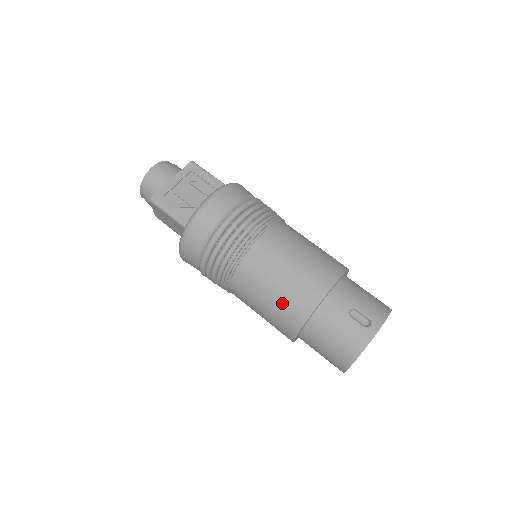
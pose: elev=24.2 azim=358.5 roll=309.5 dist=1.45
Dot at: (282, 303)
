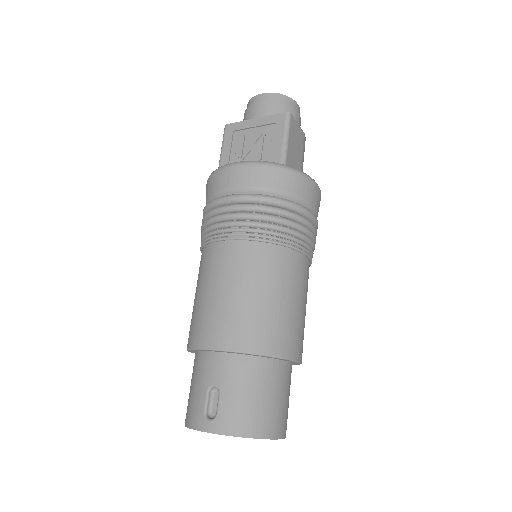
Dot at: (193, 314)
